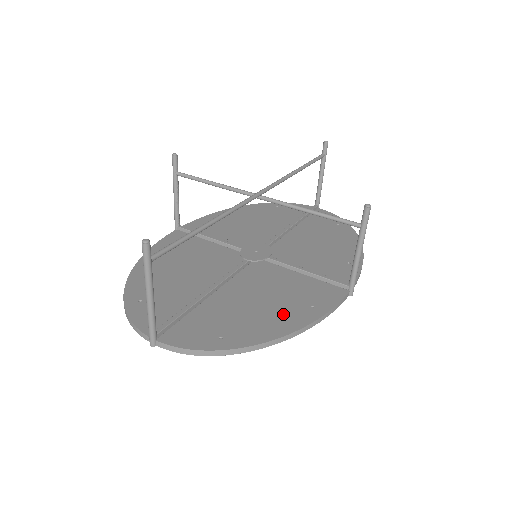
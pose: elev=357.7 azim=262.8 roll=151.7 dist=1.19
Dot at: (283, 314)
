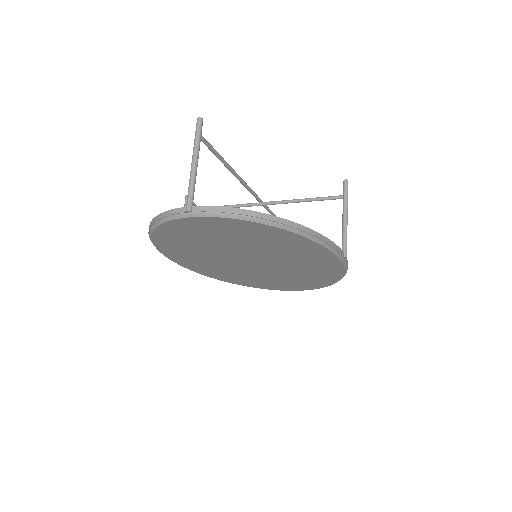
Dot at: occluded
